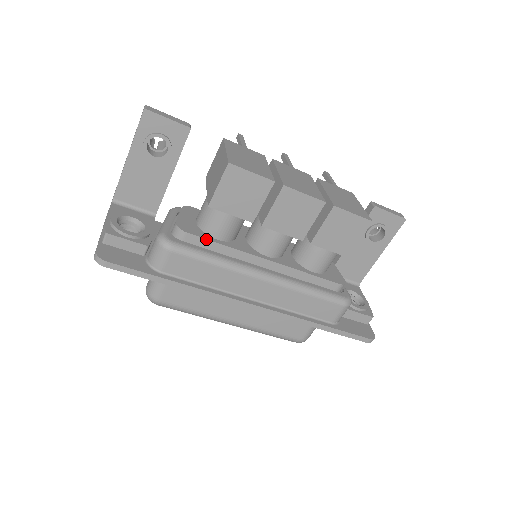
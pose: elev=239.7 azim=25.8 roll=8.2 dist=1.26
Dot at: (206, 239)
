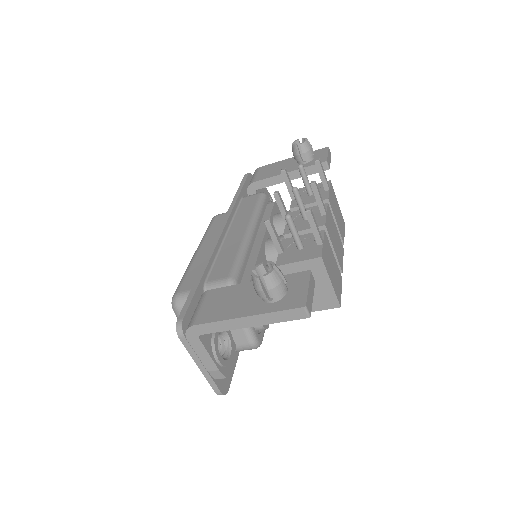
Dot at: occluded
